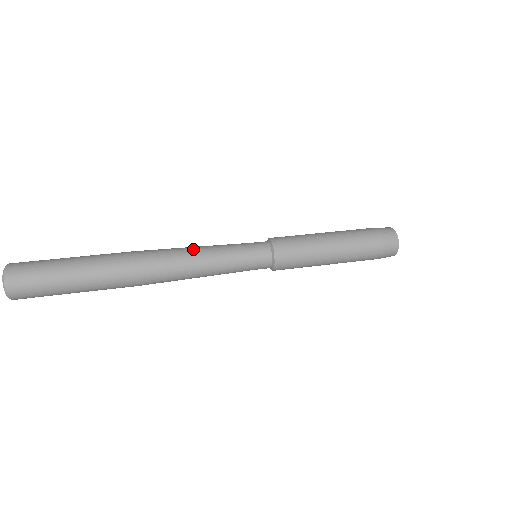
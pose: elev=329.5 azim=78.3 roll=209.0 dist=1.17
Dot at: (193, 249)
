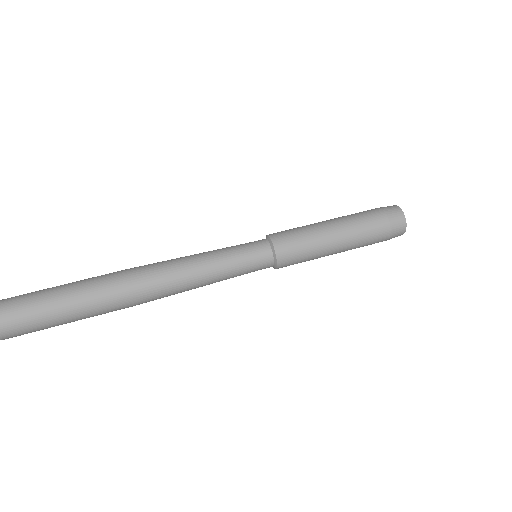
Dot at: (188, 260)
